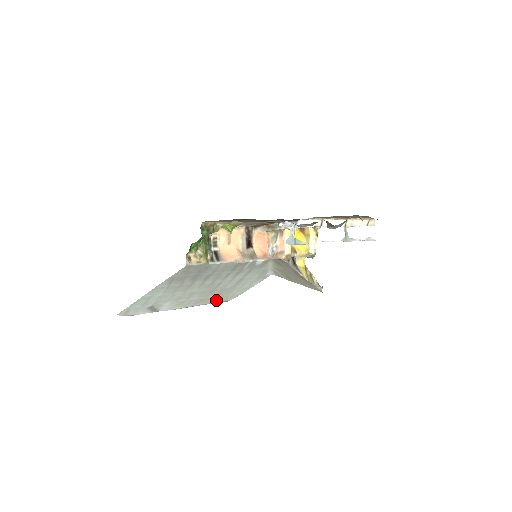
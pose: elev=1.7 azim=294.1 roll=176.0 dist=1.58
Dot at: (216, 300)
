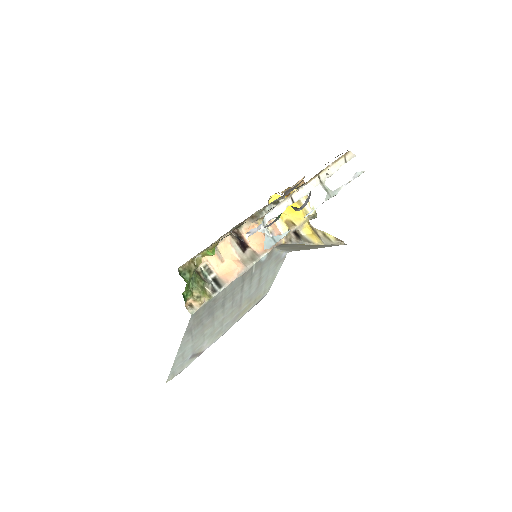
Dot at: (251, 305)
